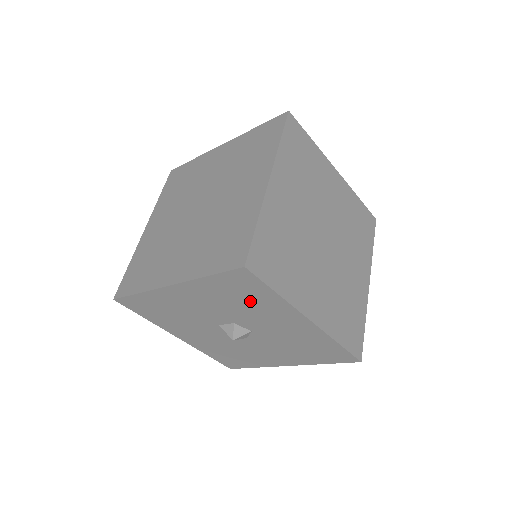
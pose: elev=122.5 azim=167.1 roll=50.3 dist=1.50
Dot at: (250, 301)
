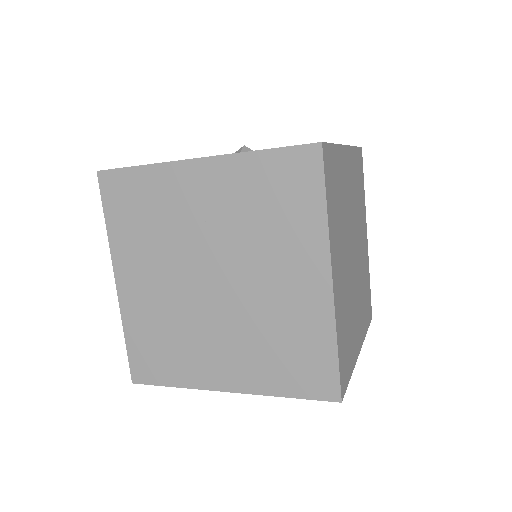
Dot at: occluded
